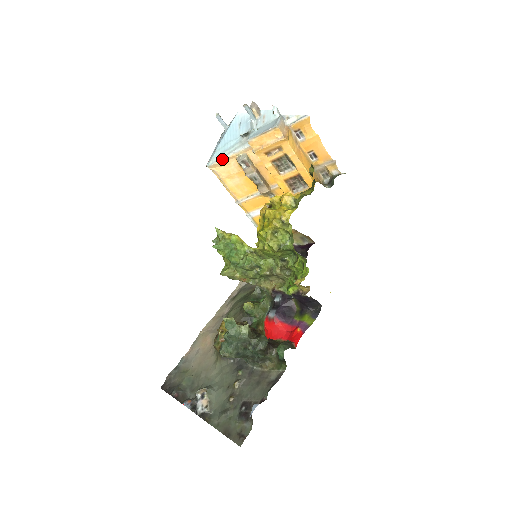
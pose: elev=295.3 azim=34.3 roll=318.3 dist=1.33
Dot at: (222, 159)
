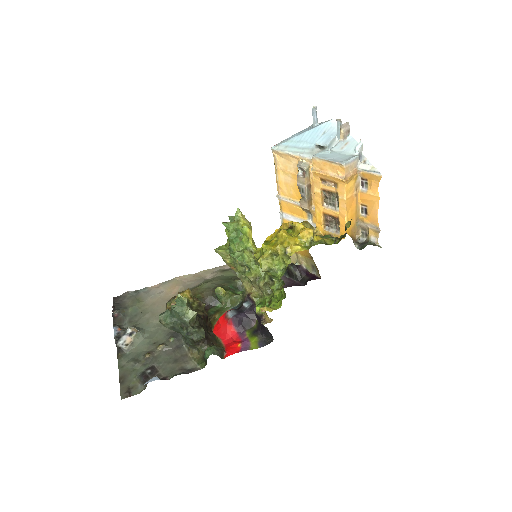
Dot at: (287, 152)
